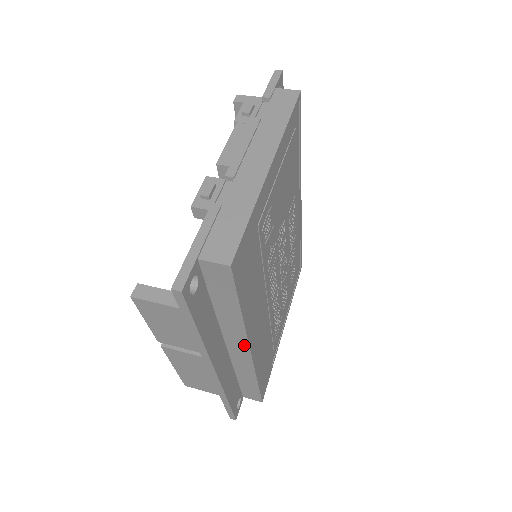
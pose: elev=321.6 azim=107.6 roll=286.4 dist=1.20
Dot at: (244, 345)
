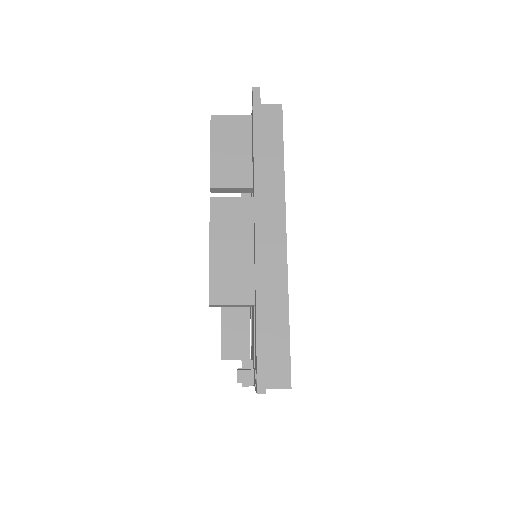
Dot at: (281, 221)
